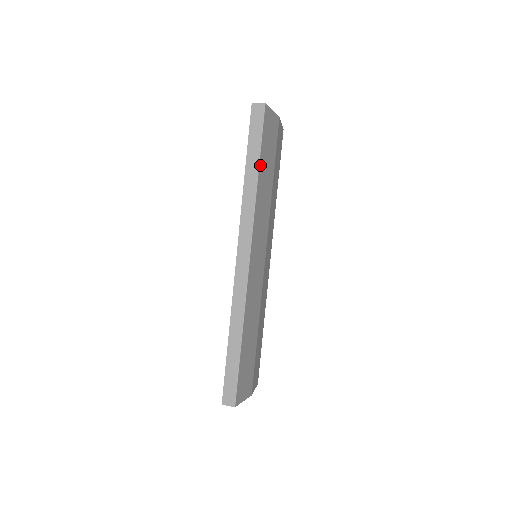
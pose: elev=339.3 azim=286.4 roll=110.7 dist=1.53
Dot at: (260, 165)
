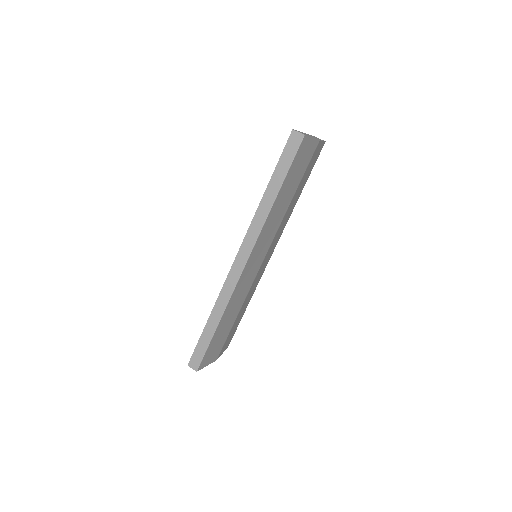
Dot at: (280, 190)
